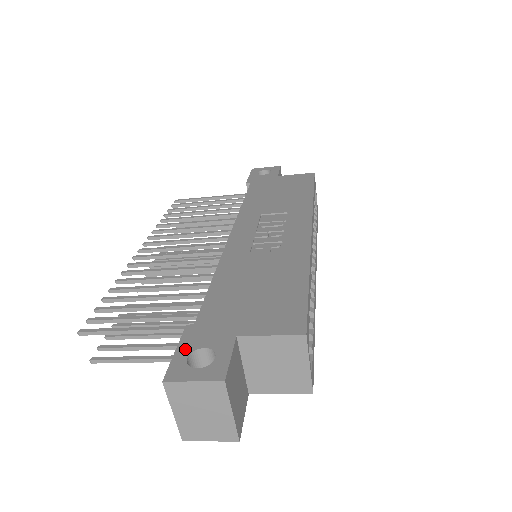
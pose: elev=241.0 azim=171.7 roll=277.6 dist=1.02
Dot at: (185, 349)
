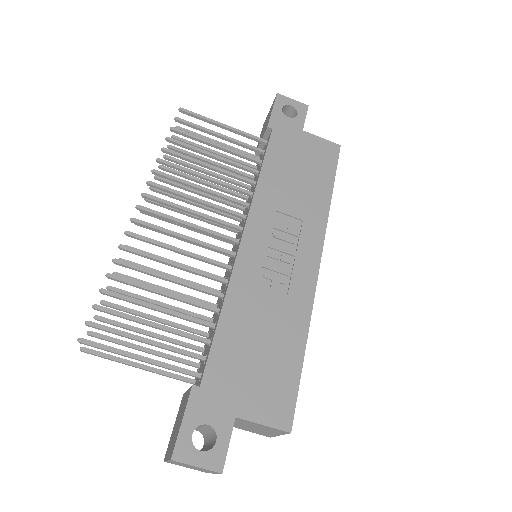
Dot at: (191, 421)
